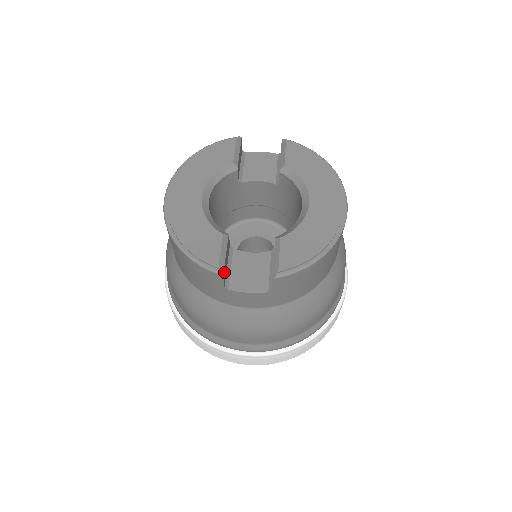
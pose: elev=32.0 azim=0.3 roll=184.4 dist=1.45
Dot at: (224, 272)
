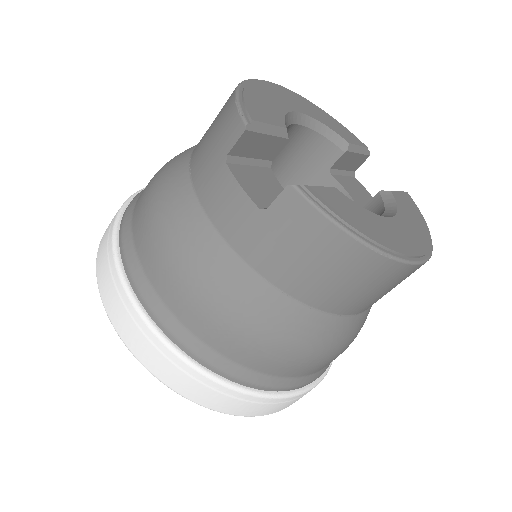
Dot at: (248, 139)
